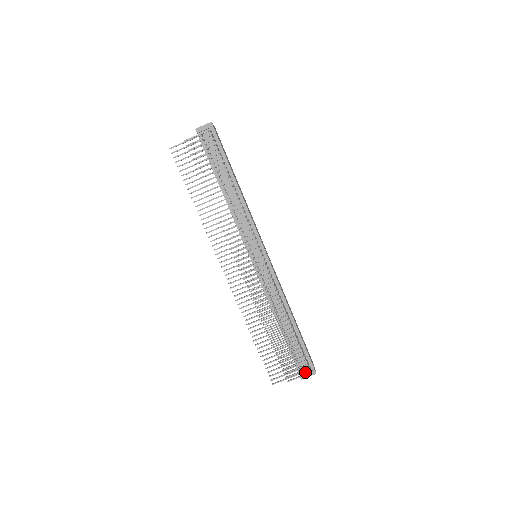
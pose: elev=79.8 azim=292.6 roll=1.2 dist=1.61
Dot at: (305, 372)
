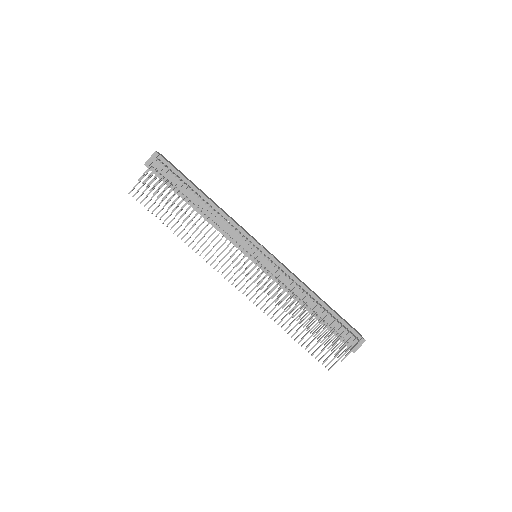
Dot at: (354, 344)
